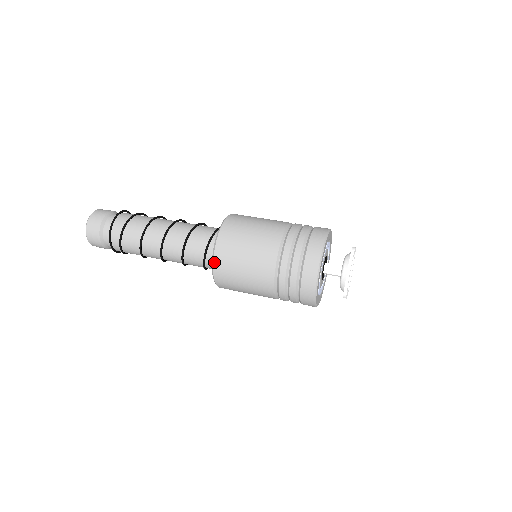
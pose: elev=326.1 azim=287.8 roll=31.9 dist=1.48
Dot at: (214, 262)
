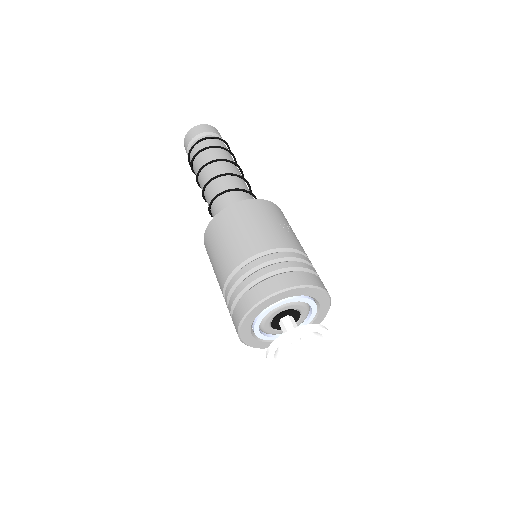
Dot at: (205, 235)
